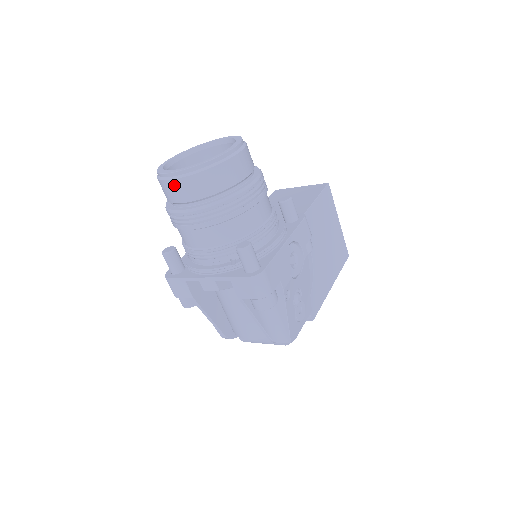
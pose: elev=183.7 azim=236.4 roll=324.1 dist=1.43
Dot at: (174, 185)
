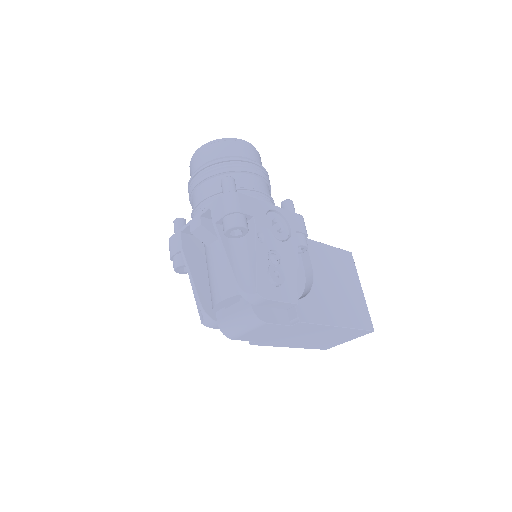
Dot at: (195, 157)
